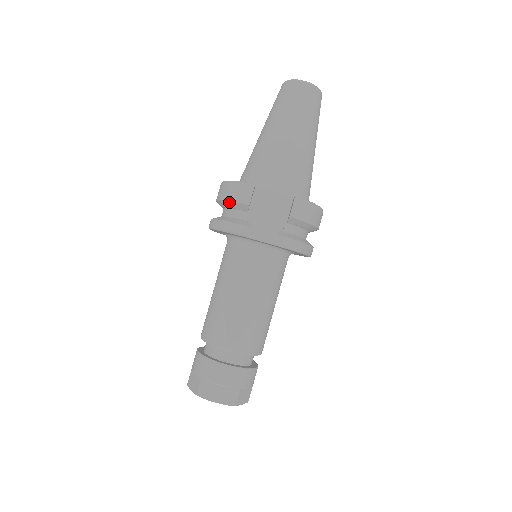
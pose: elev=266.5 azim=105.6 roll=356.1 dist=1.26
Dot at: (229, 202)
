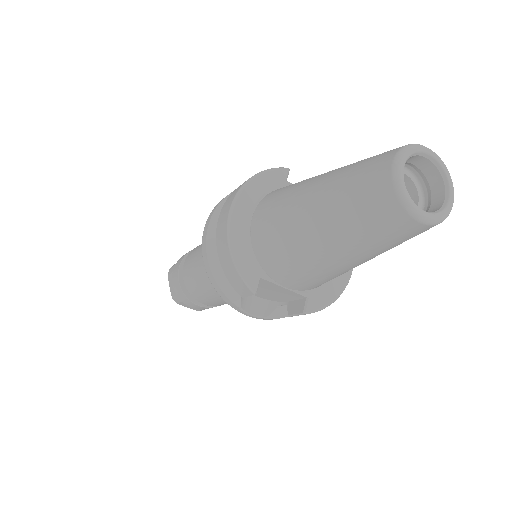
Dot at: (224, 270)
